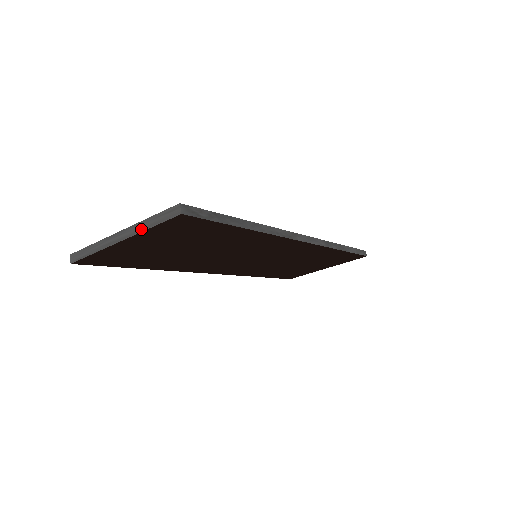
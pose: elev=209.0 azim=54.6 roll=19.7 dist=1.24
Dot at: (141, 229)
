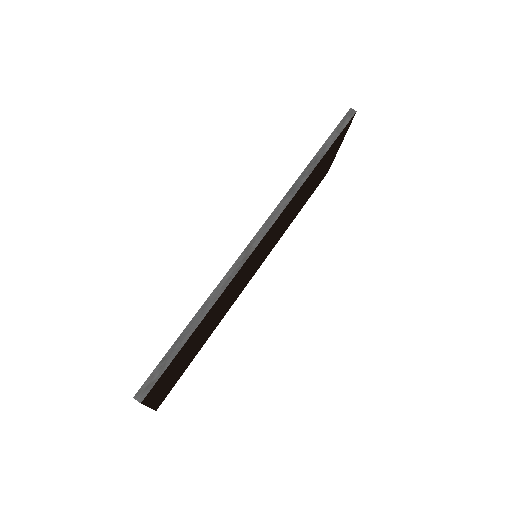
Dot at: occluded
